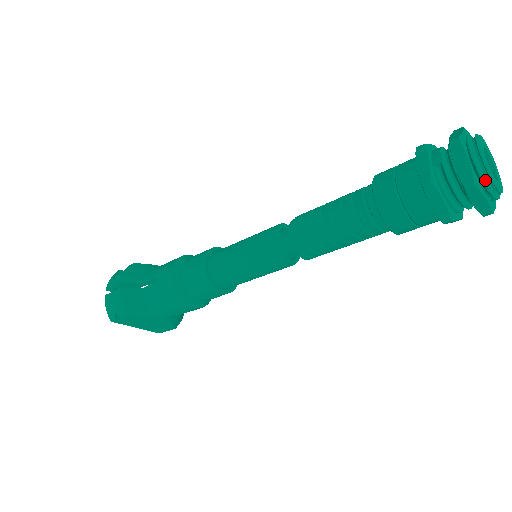
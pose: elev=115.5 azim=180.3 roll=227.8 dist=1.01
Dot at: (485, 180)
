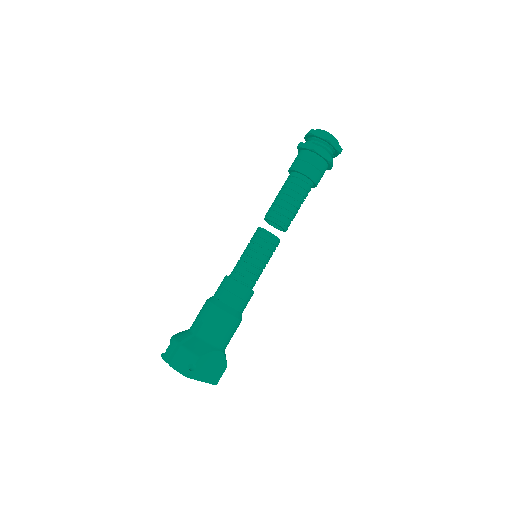
Dot at: (332, 137)
